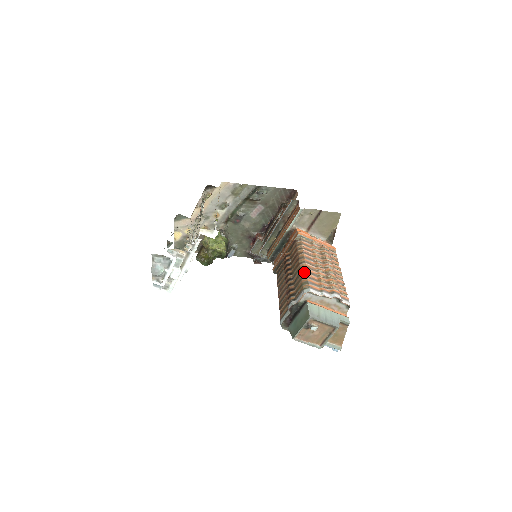
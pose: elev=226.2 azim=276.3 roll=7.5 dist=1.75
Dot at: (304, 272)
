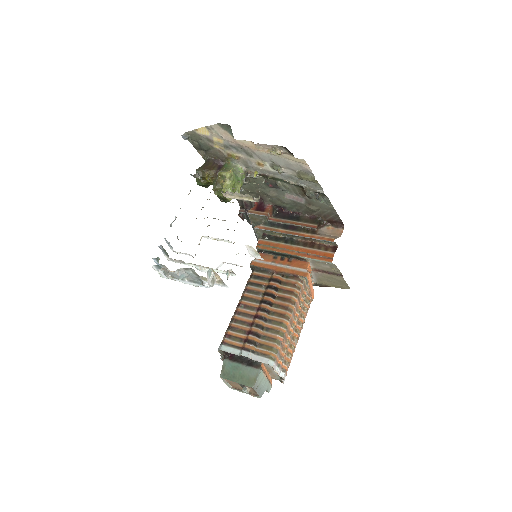
Dot at: (282, 335)
